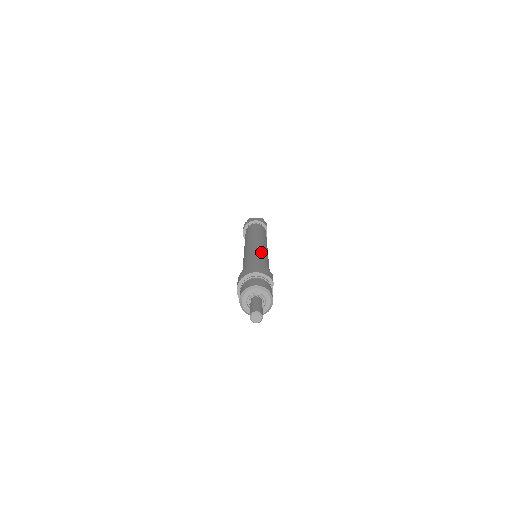
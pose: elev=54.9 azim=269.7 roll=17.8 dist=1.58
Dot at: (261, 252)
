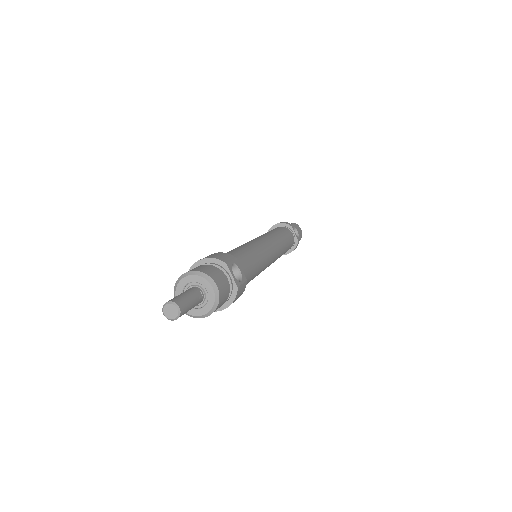
Dot at: (245, 245)
